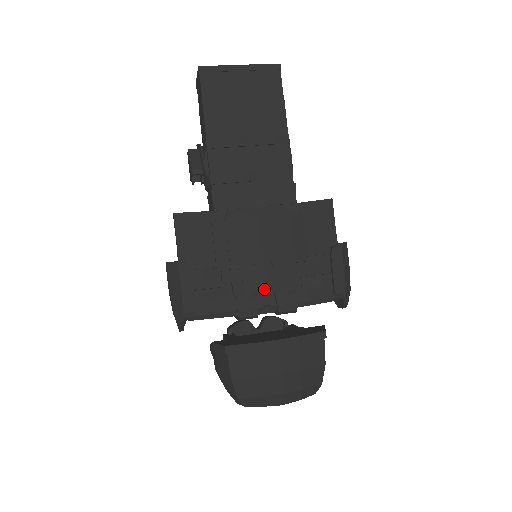
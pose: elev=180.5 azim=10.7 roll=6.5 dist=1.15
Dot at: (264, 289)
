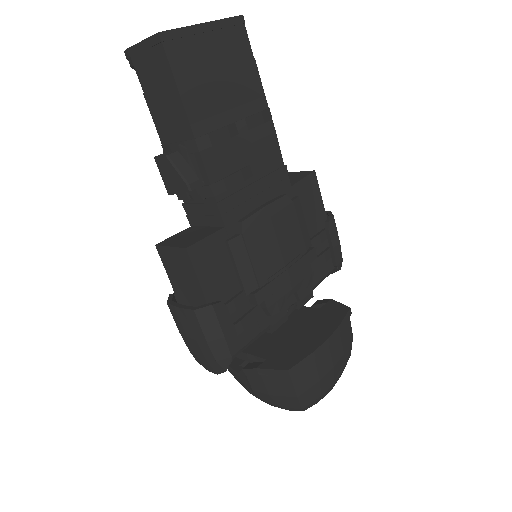
Dot at: (290, 292)
